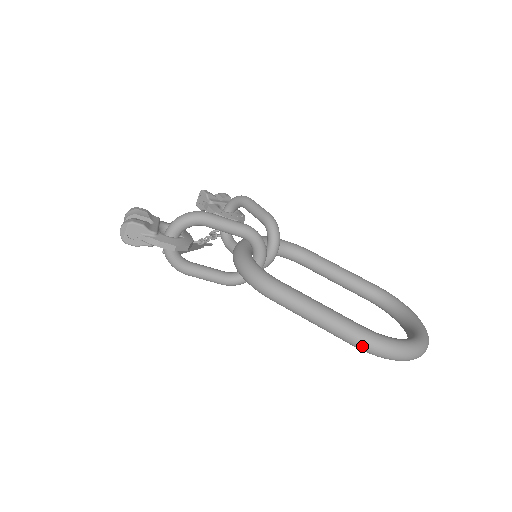
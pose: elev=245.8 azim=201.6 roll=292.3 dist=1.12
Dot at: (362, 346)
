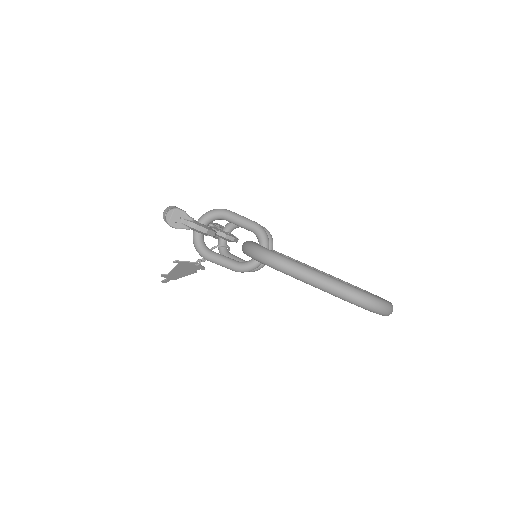
Dot at: (352, 297)
